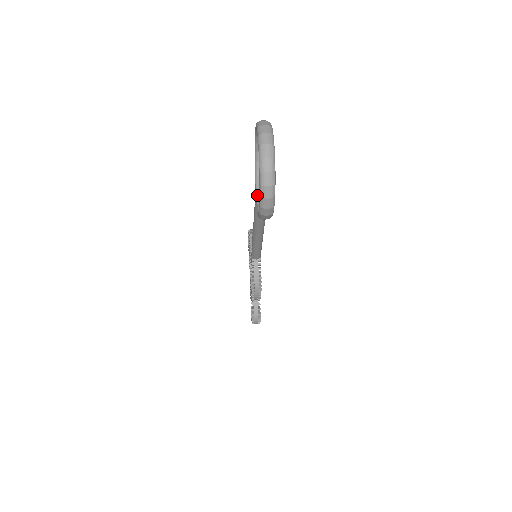
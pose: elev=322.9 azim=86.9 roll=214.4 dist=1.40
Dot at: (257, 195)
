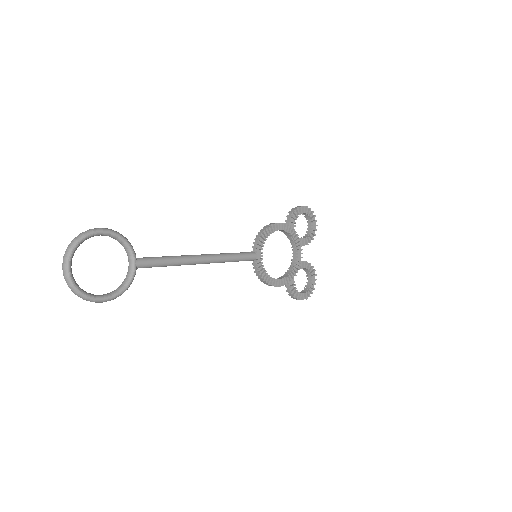
Dot at: (128, 268)
